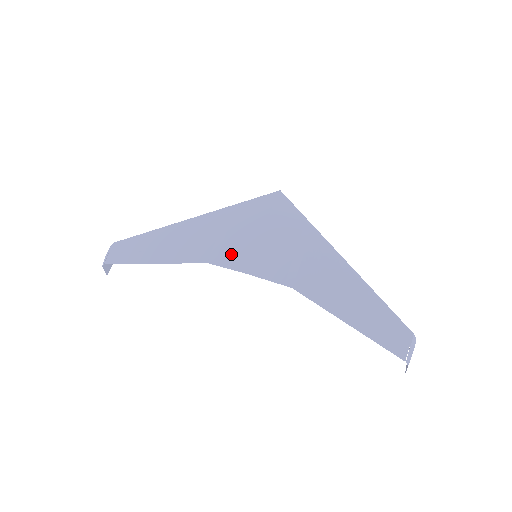
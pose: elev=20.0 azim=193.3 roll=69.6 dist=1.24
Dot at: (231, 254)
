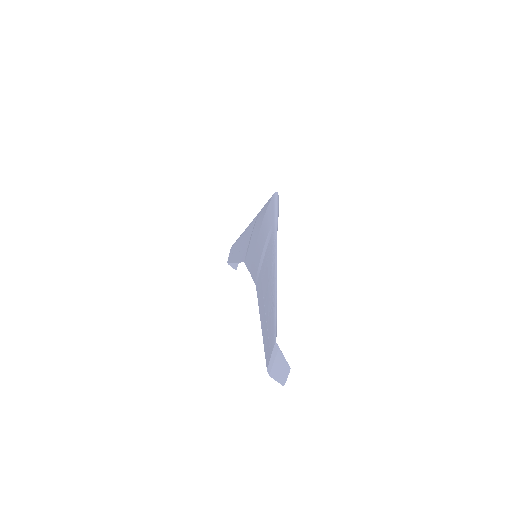
Dot at: (249, 255)
